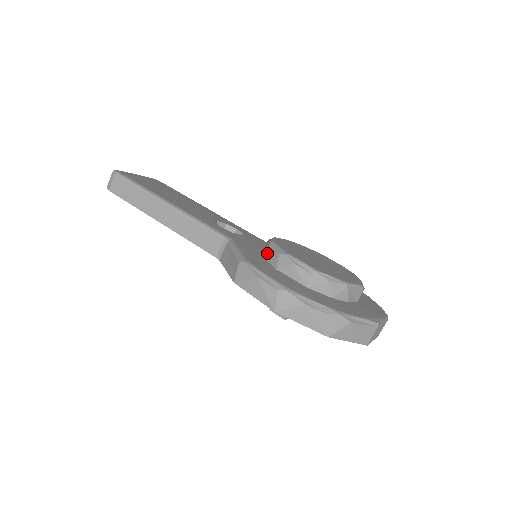
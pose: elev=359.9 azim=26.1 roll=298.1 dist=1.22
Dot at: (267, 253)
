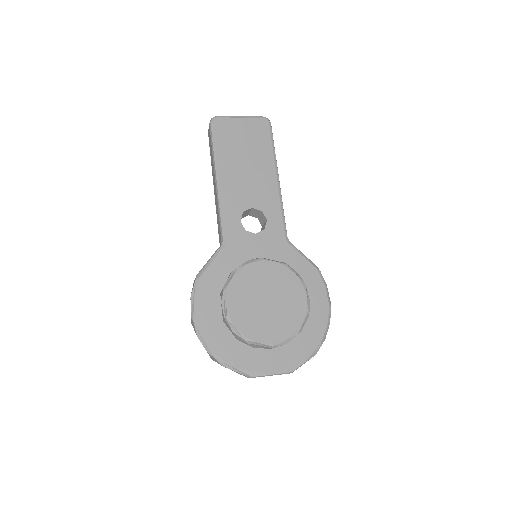
Dot at: (229, 275)
